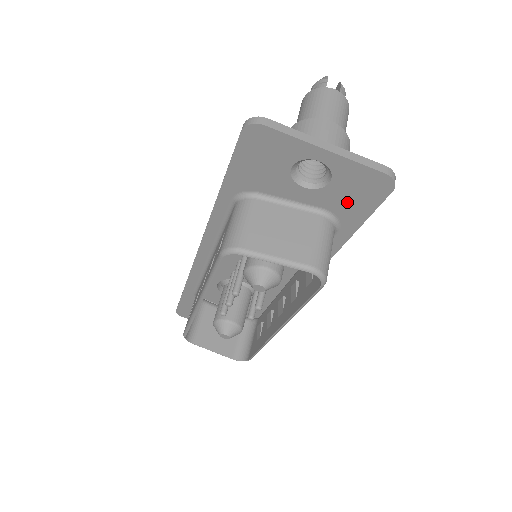
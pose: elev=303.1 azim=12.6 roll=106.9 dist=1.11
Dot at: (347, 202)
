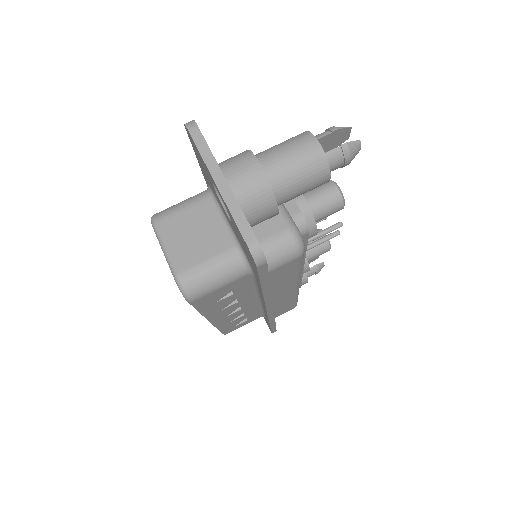
Dot at: (245, 250)
